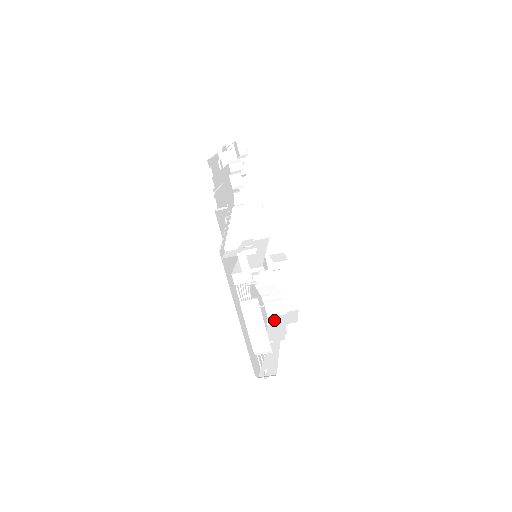
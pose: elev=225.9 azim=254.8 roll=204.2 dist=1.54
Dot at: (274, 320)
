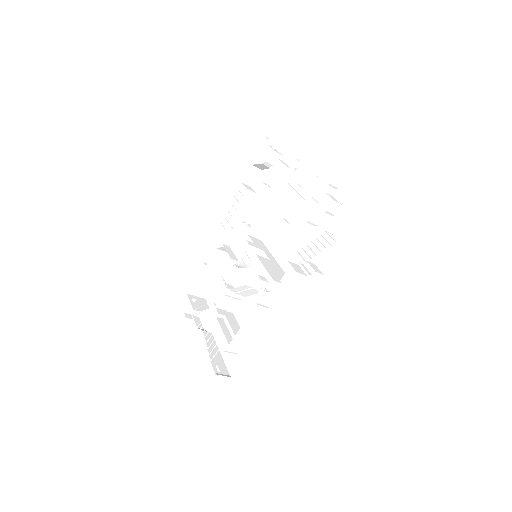
Dot at: (225, 315)
